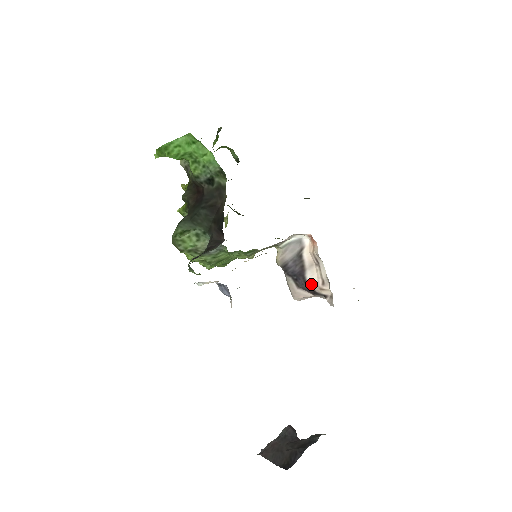
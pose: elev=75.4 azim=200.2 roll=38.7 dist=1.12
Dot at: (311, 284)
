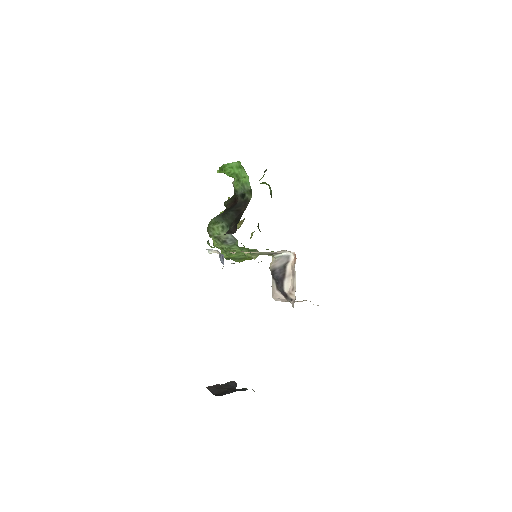
Dot at: (286, 289)
